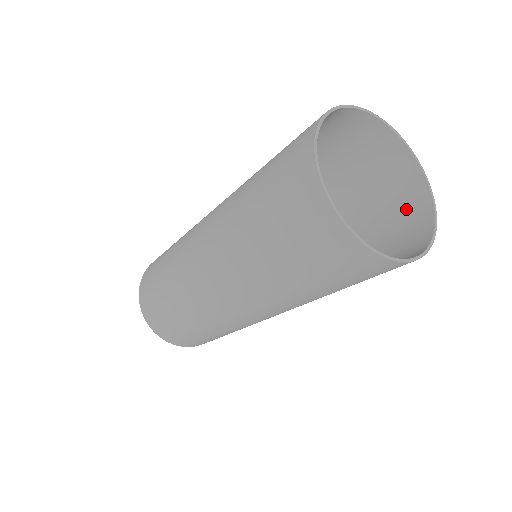
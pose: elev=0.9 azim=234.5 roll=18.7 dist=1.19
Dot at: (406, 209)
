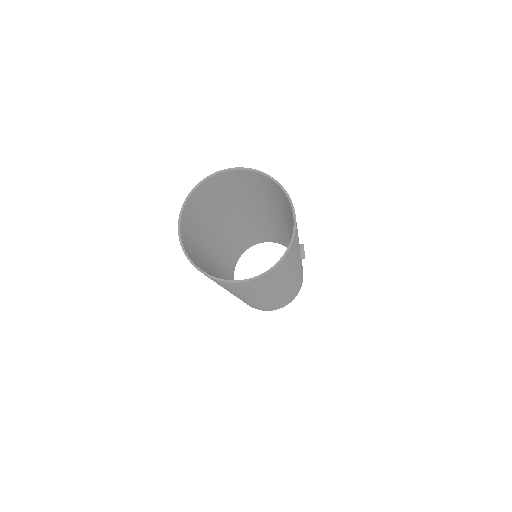
Dot at: occluded
